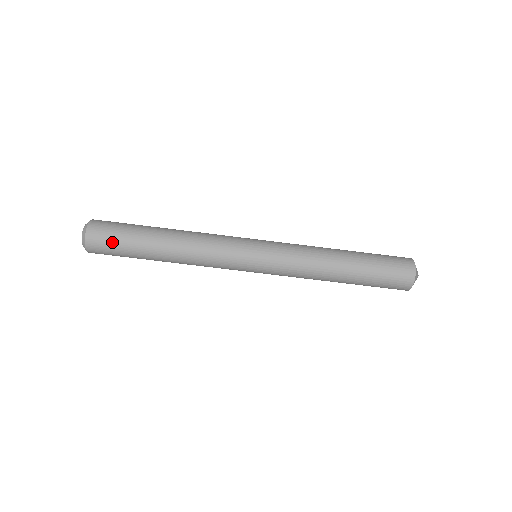
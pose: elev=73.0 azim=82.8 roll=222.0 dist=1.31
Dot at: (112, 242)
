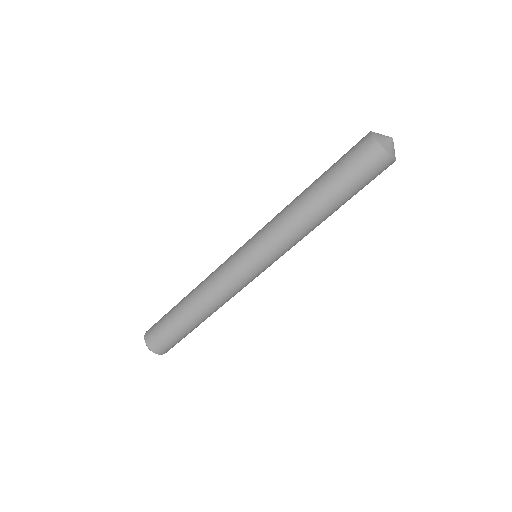
Dot at: (165, 338)
